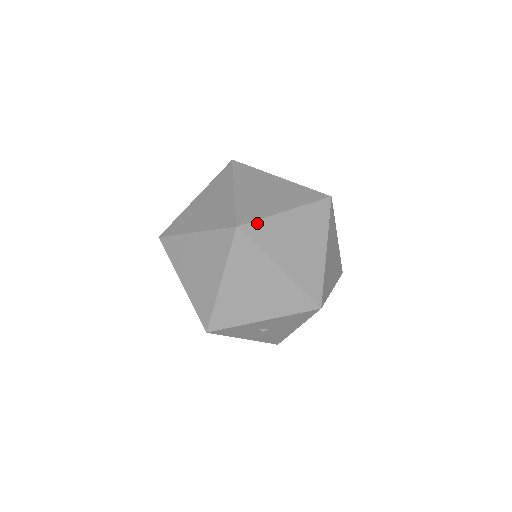
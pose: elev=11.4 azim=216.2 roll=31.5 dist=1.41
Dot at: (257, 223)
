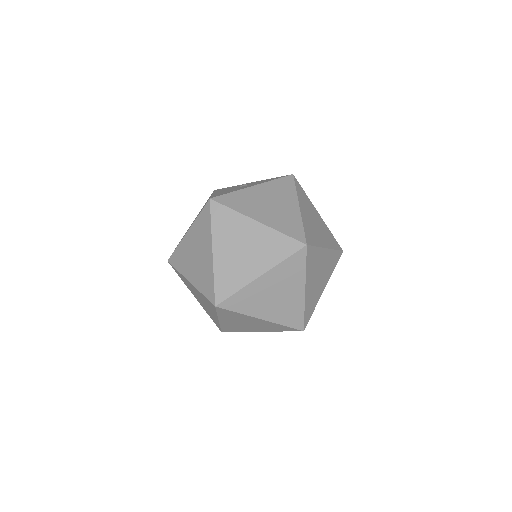
Dot at: (233, 297)
